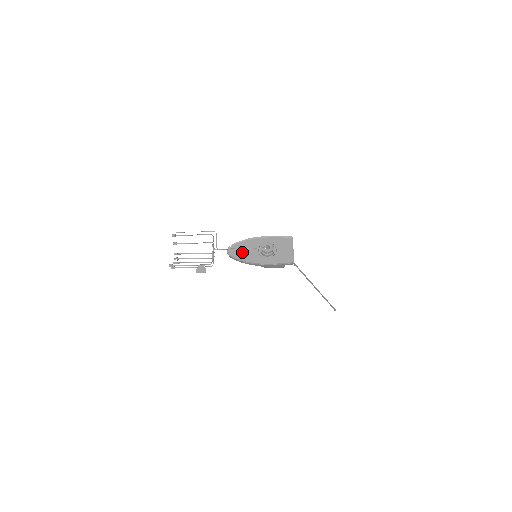
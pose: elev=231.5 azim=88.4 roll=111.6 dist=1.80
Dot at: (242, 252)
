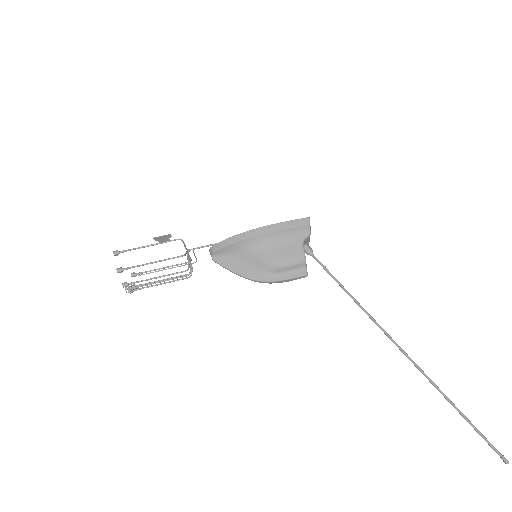
Dot at: occluded
